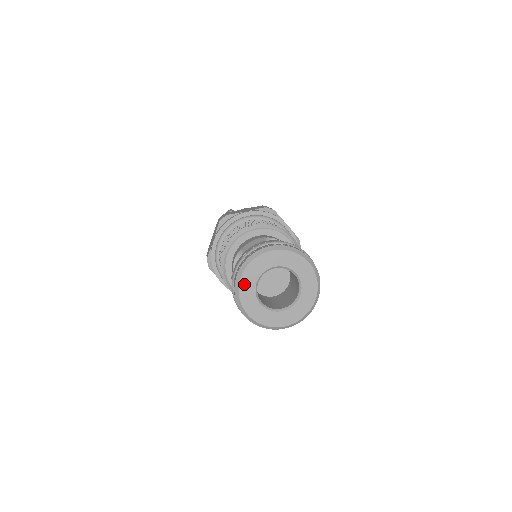
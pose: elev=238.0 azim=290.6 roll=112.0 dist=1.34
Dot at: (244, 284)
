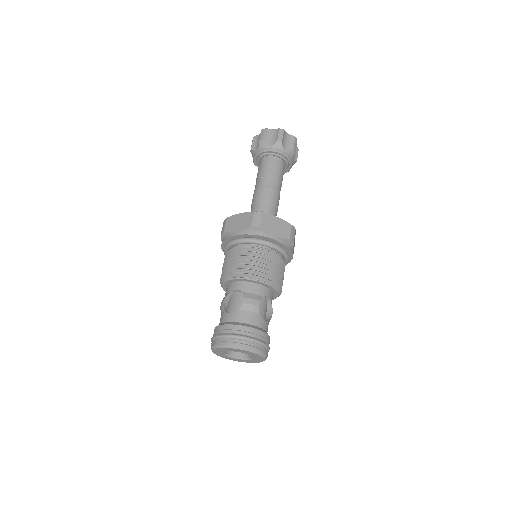
Dot at: (222, 349)
